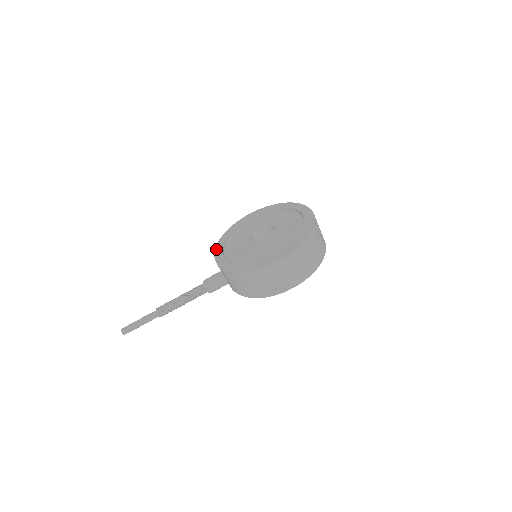
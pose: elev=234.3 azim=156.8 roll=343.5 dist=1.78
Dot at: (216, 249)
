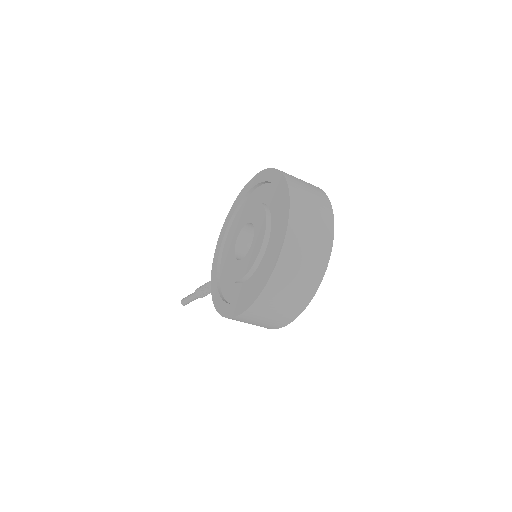
Dot at: (218, 240)
